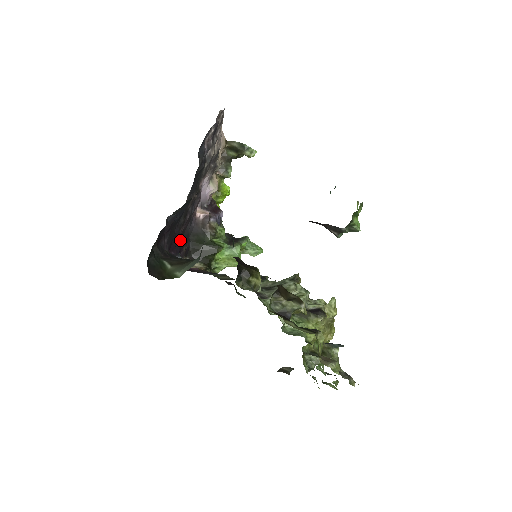
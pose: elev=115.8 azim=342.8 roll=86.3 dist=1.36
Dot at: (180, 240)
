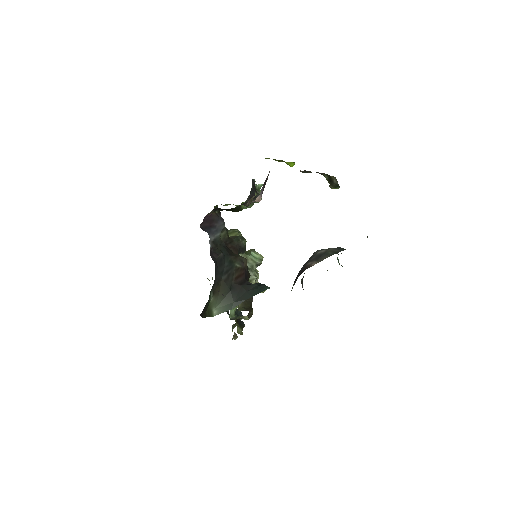
Dot at: occluded
